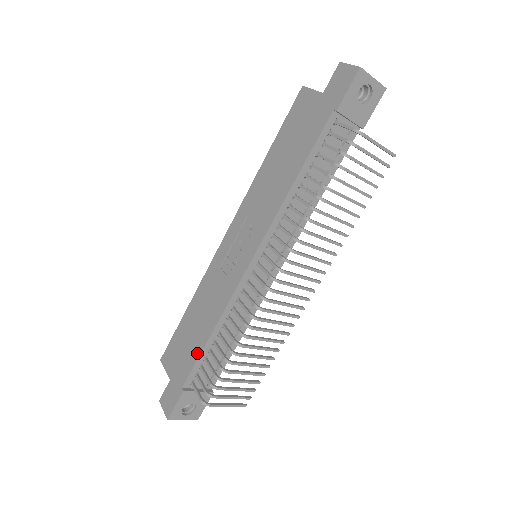
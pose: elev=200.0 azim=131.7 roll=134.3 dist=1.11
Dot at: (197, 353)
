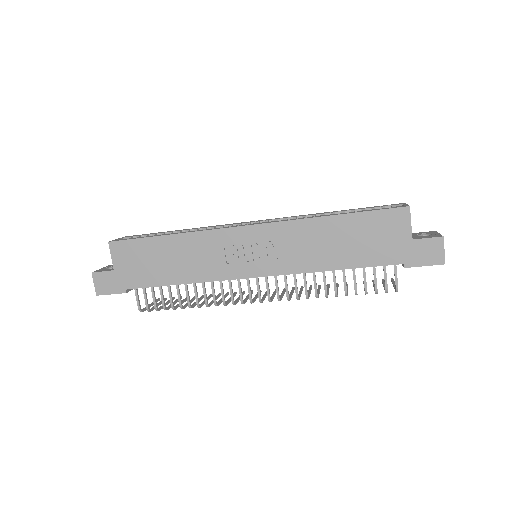
Dot at: (158, 282)
